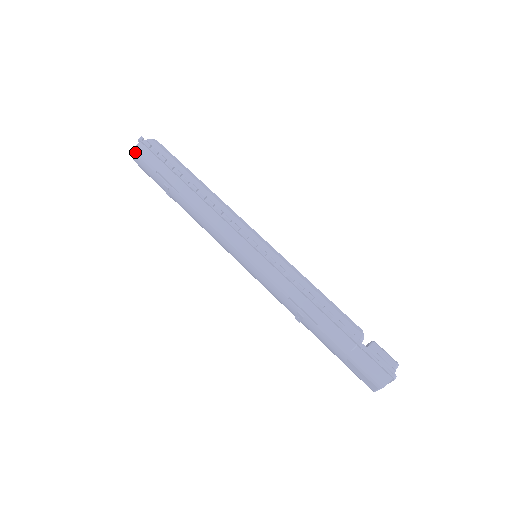
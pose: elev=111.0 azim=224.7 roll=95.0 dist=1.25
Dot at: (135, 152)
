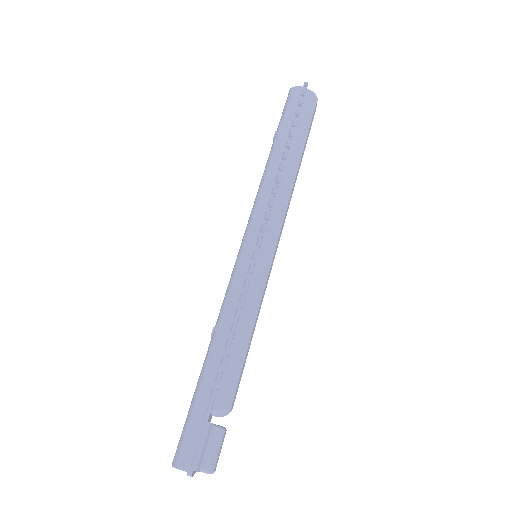
Dot at: (291, 89)
